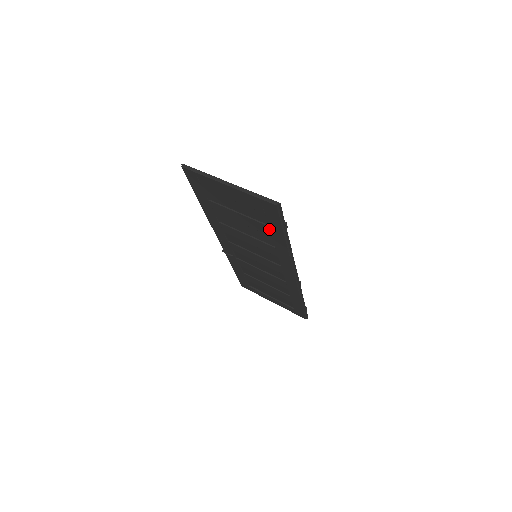
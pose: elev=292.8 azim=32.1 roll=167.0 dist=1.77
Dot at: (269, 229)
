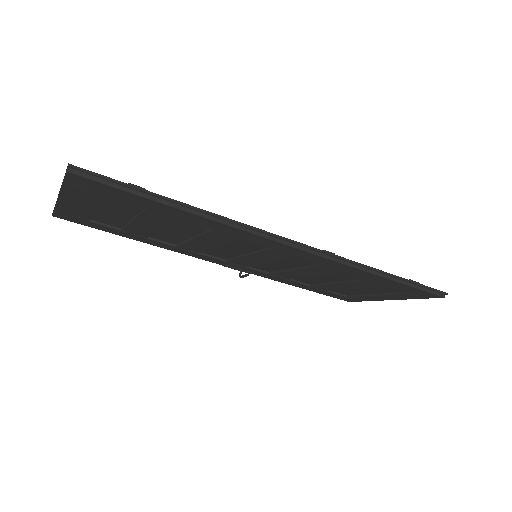
Dot at: (155, 211)
